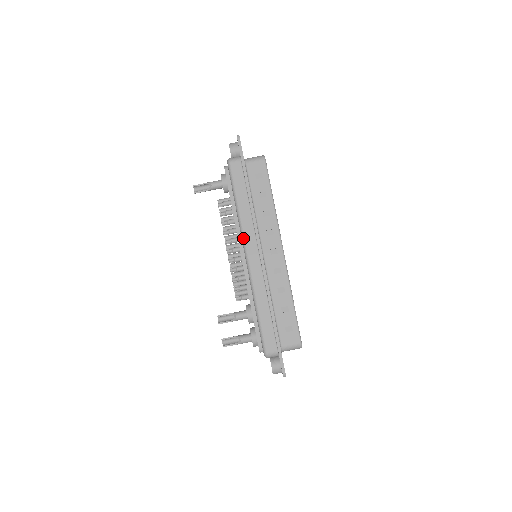
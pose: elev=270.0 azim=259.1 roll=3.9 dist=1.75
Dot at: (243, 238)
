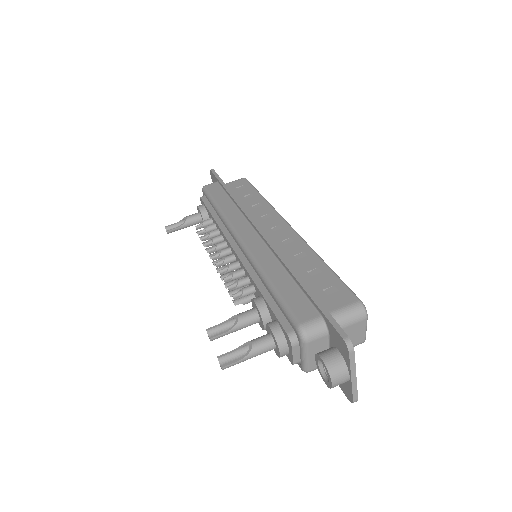
Dot at: (230, 226)
